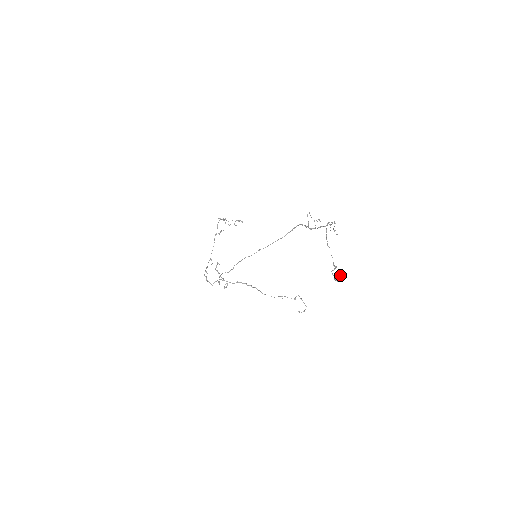
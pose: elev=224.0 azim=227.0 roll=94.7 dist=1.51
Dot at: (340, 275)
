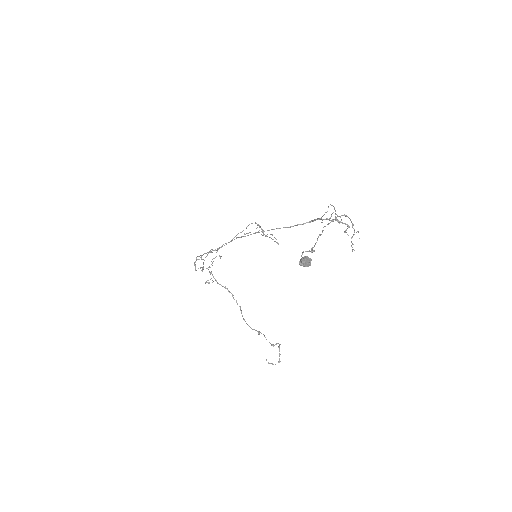
Dot at: (310, 260)
